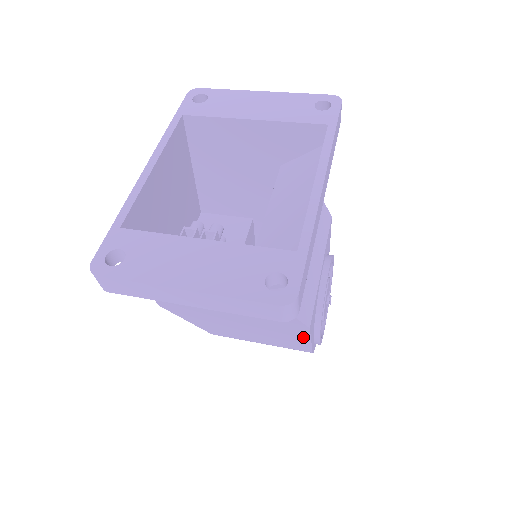
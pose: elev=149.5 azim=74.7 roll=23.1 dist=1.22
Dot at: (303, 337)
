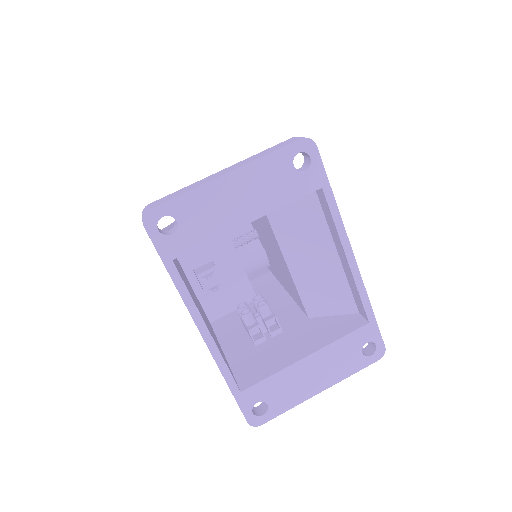
Dot at: occluded
